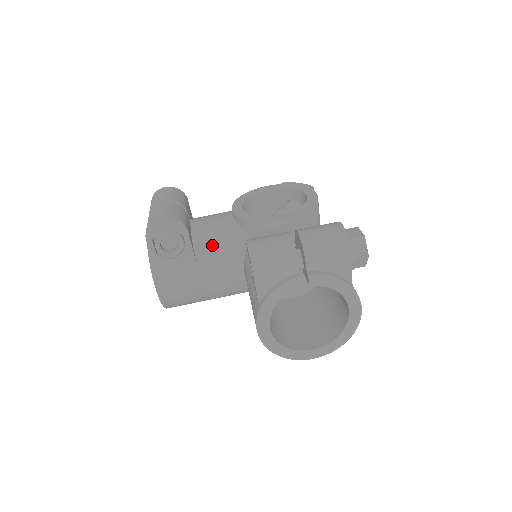
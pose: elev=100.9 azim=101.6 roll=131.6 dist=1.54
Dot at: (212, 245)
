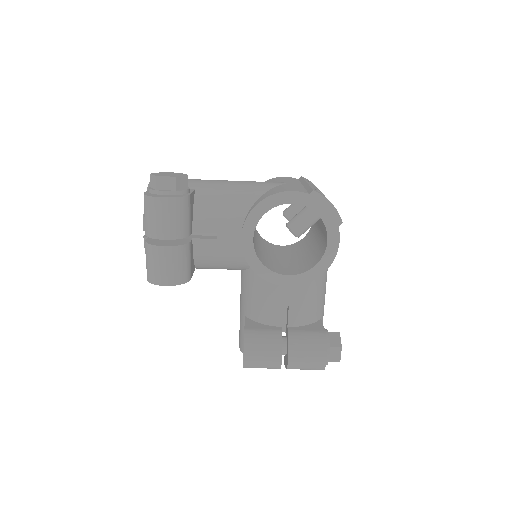
Dot at: (214, 264)
